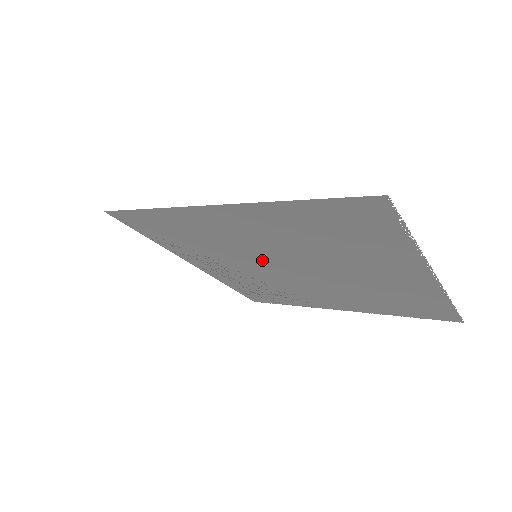
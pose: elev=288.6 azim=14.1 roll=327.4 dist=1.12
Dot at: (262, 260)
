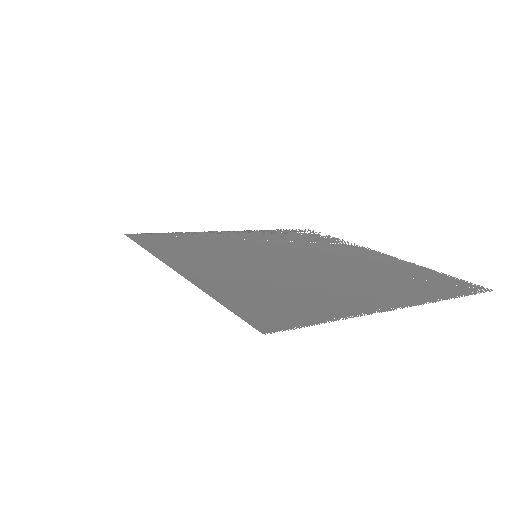
Dot at: (264, 256)
